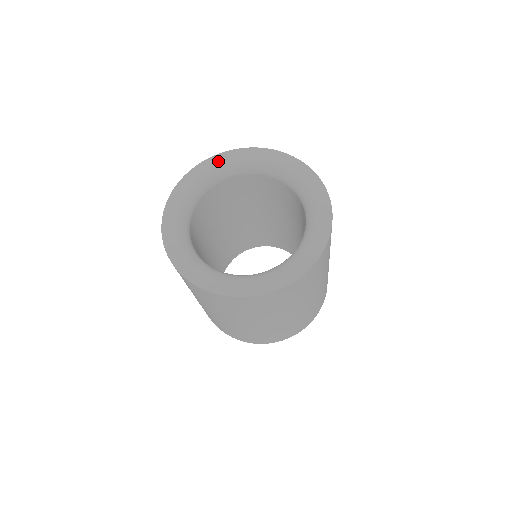
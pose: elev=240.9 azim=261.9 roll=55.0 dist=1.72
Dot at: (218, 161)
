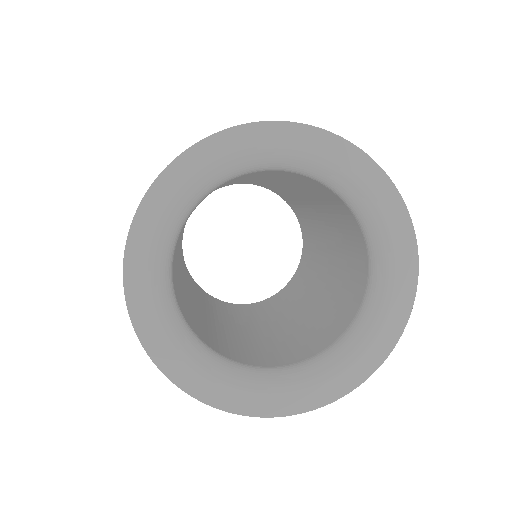
Dot at: (278, 138)
